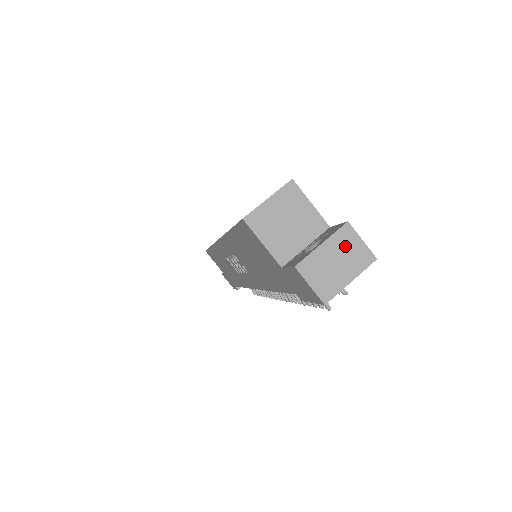
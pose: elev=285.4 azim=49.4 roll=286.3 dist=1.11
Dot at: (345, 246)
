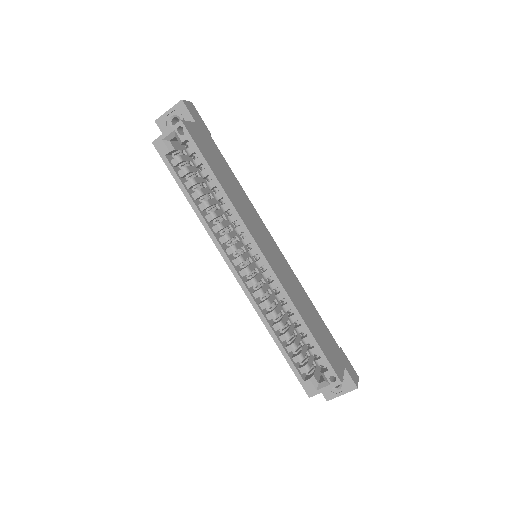
Dot at: occluded
